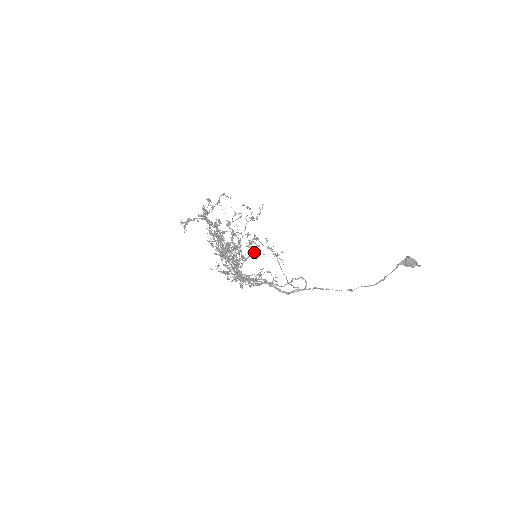
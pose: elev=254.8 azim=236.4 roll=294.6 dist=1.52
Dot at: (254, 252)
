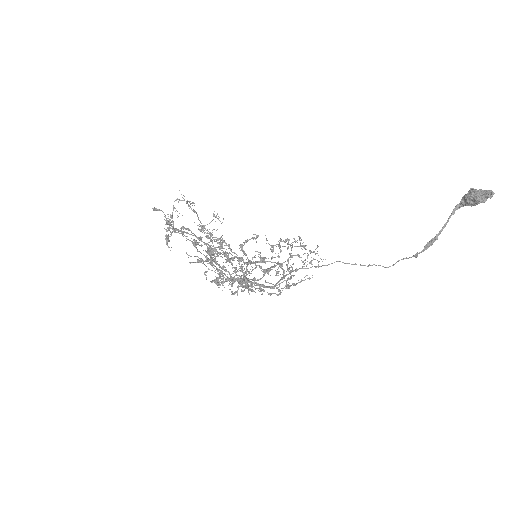
Dot at: (299, 257)
